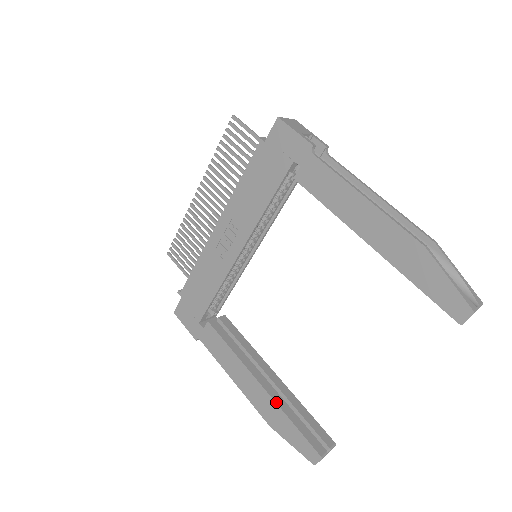
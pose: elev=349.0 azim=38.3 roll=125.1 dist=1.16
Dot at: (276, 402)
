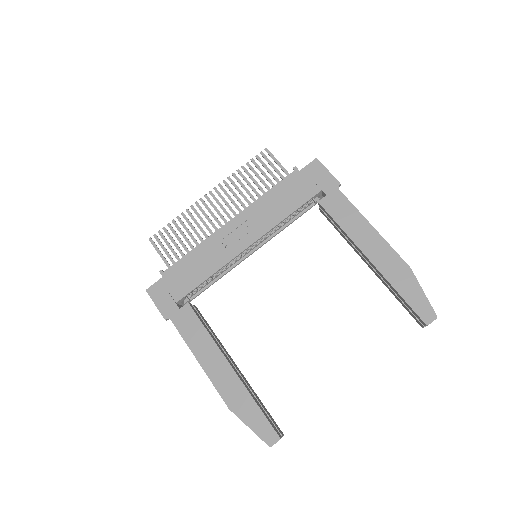
Dot at: (244, 384)
